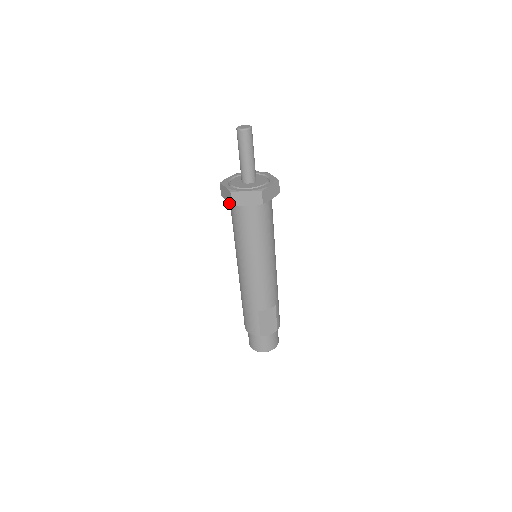
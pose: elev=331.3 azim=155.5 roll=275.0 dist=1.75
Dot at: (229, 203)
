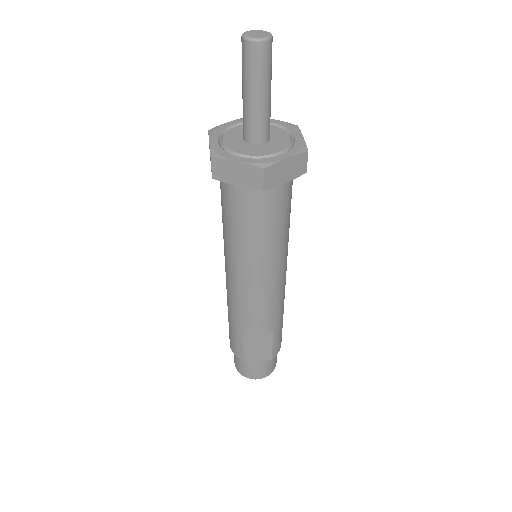
Dot at: occluded
